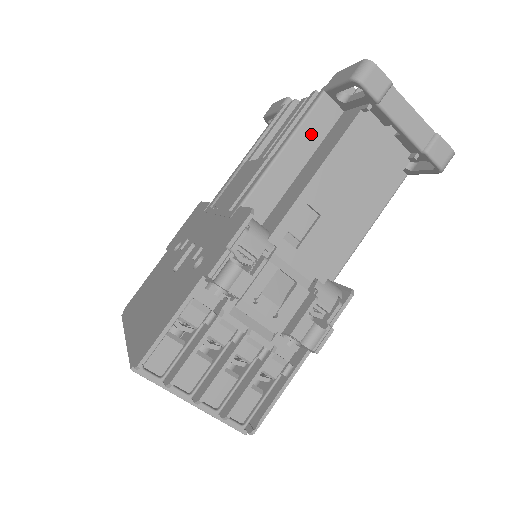
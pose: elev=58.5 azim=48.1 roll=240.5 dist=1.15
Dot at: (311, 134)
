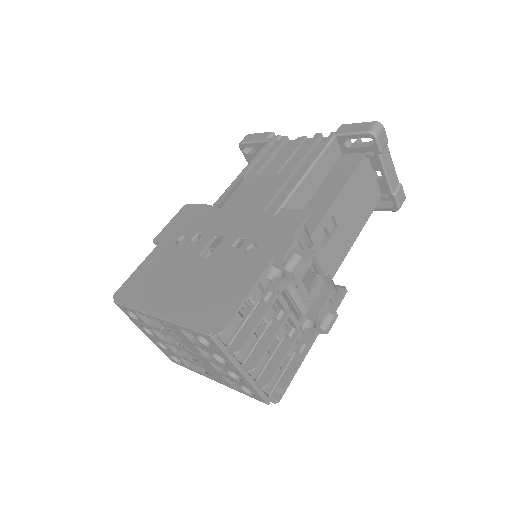
Dot at: (325, 164)
